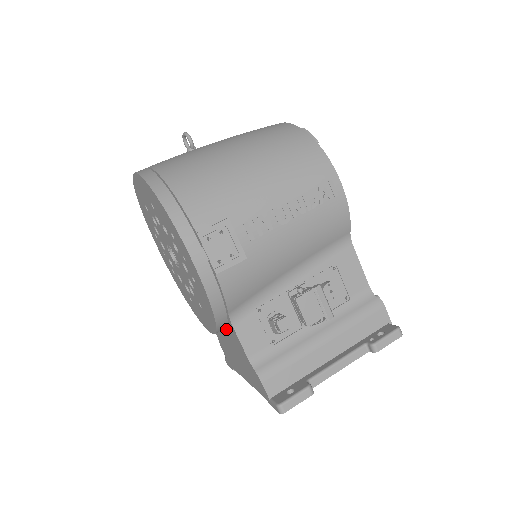
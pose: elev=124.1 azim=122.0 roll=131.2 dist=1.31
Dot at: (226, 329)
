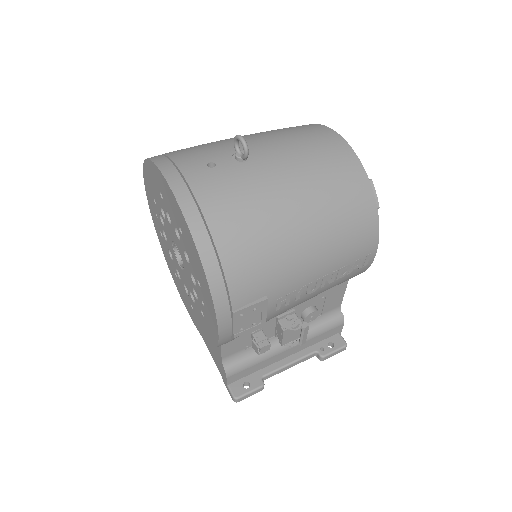
Dot at: occluded
